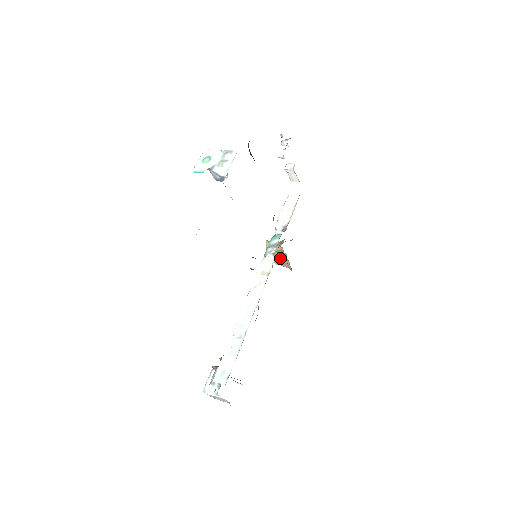
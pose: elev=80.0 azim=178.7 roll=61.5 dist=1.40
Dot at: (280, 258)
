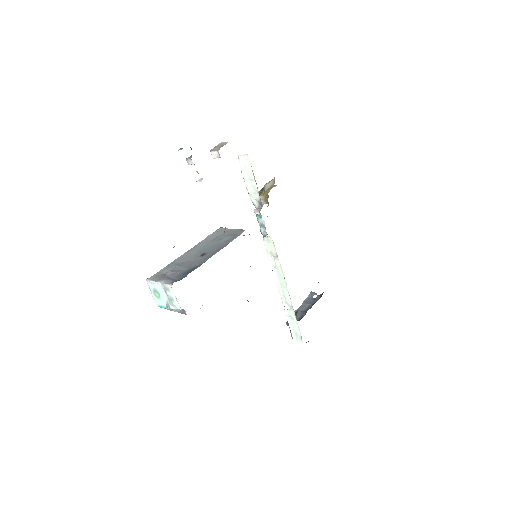
Dot at: occluded
